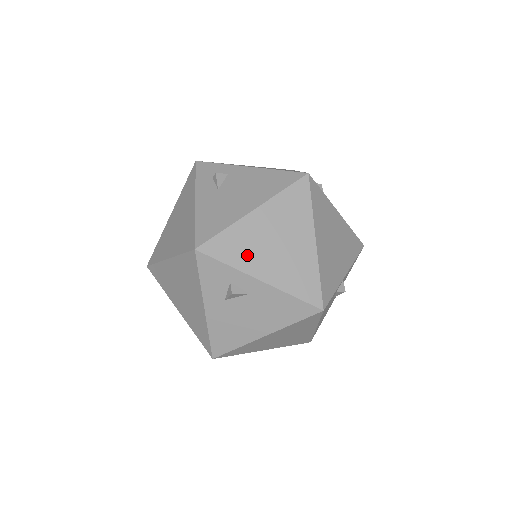
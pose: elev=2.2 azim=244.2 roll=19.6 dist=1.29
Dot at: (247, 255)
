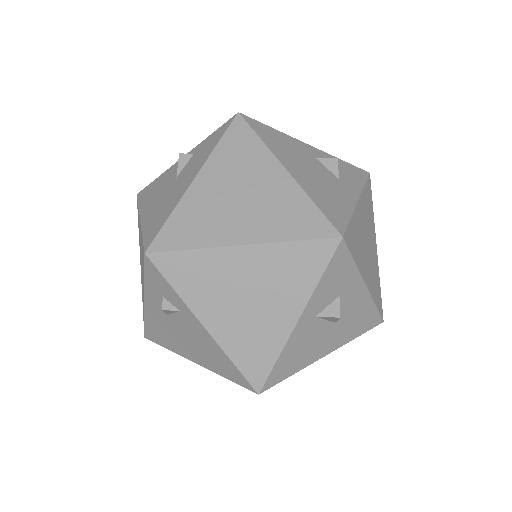
Dot at: occluded
